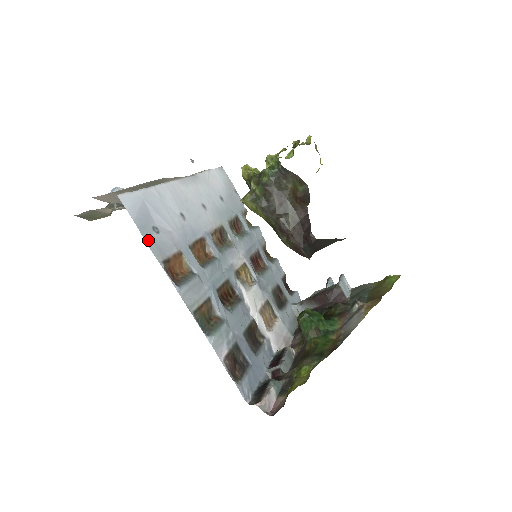
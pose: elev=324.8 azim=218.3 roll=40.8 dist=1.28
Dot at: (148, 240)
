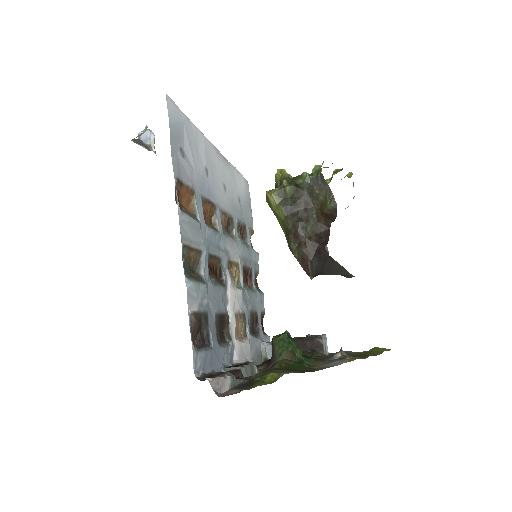
Dot at: (173, 150)
